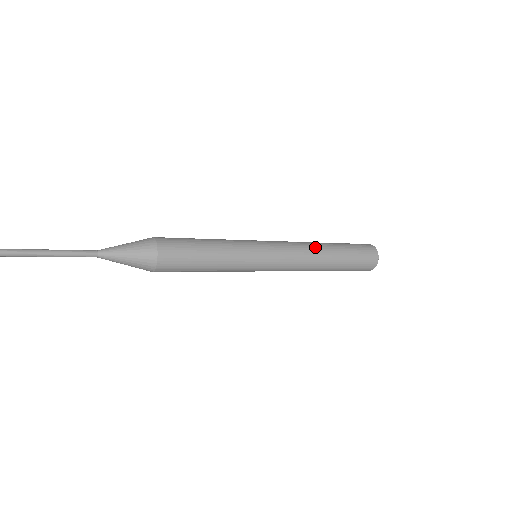
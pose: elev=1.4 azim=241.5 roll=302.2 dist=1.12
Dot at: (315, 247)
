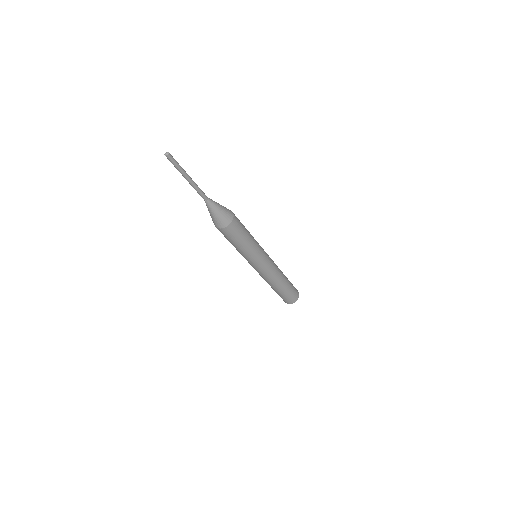
Dot at: occluded
